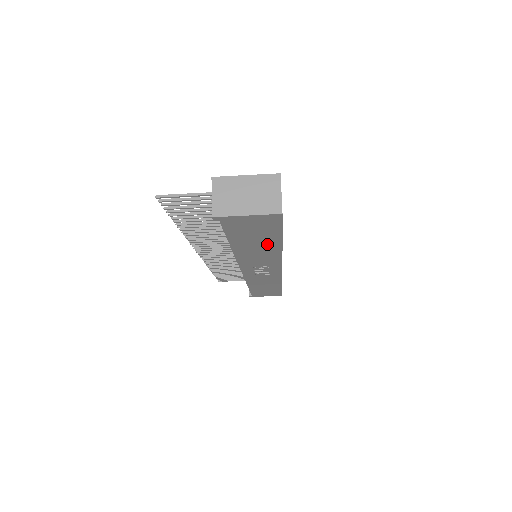
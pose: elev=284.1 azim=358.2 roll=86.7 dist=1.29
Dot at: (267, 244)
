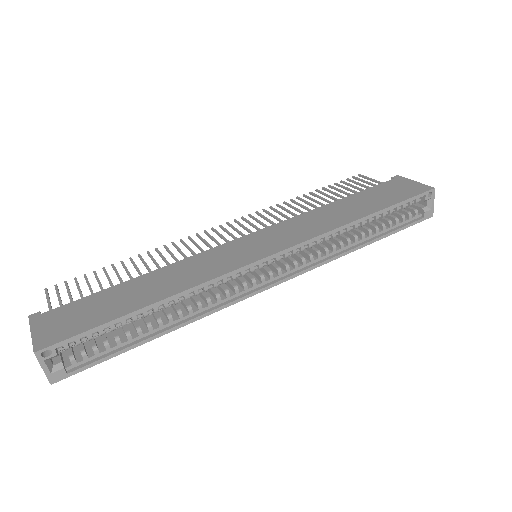
Dot at: occluded
